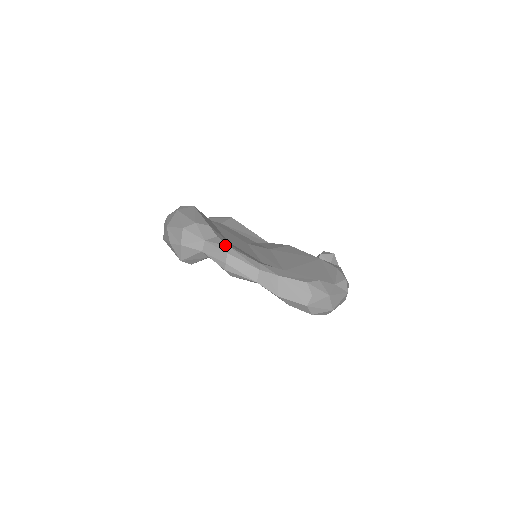
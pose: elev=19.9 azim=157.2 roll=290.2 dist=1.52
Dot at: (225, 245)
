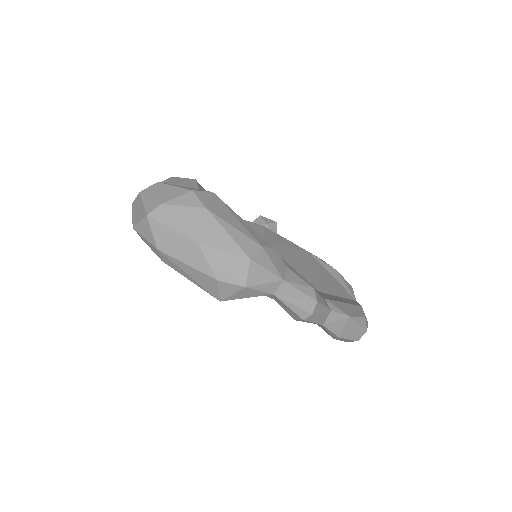
Dot at: (310, 287)
